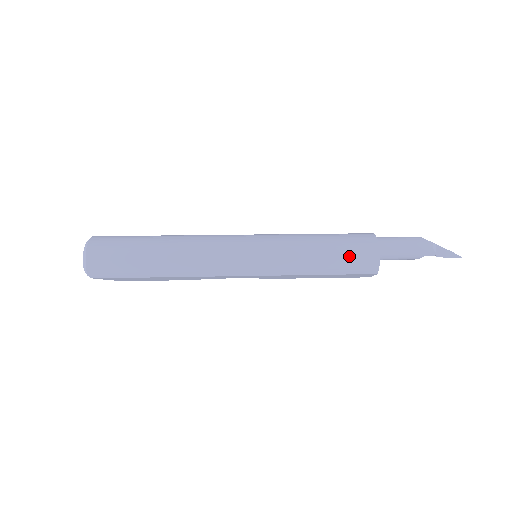
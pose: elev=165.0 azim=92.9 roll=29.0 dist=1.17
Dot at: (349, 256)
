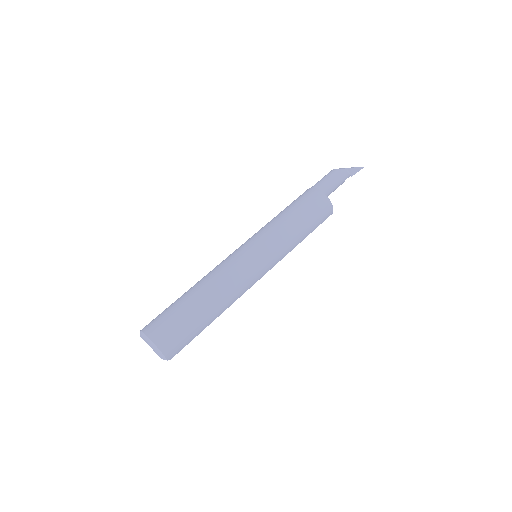
Dot at: (315, 215)
